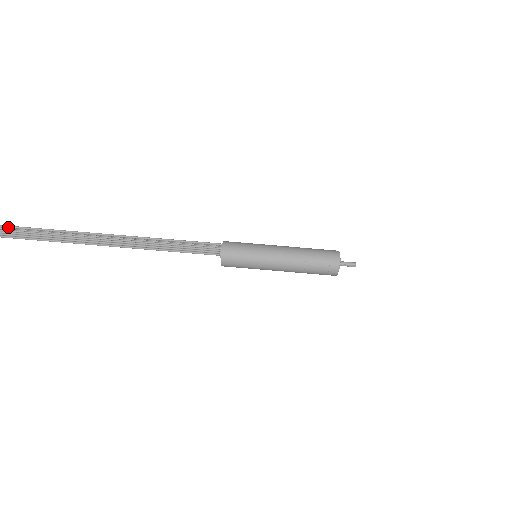
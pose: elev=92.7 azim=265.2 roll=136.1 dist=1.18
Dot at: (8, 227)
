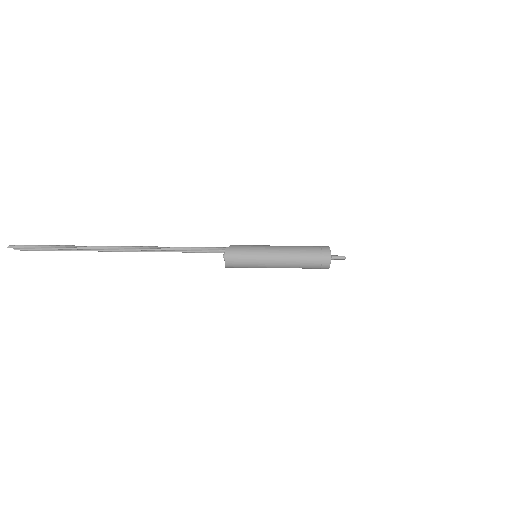
Dot at: occluded
